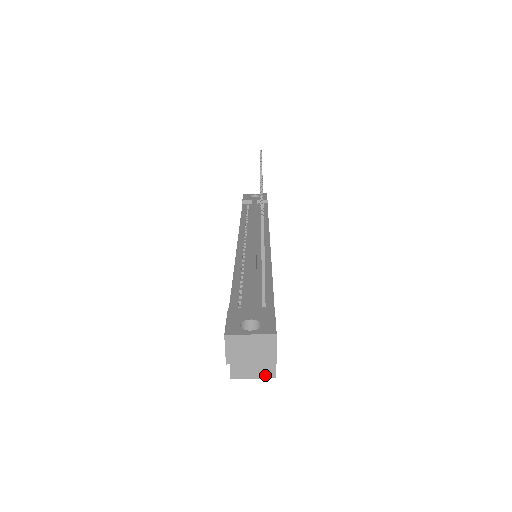
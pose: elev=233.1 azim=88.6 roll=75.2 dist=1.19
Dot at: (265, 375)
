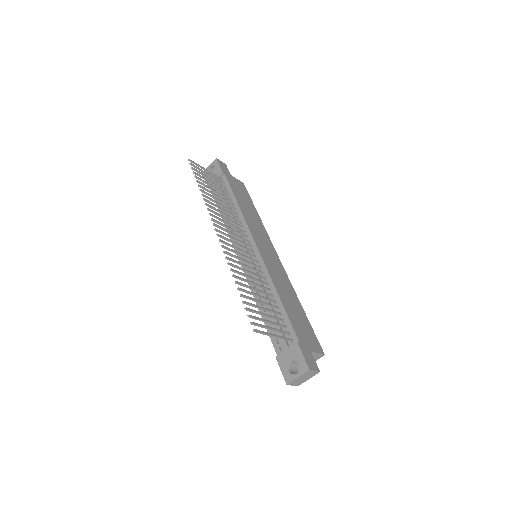
Dot at: (319, 358)
